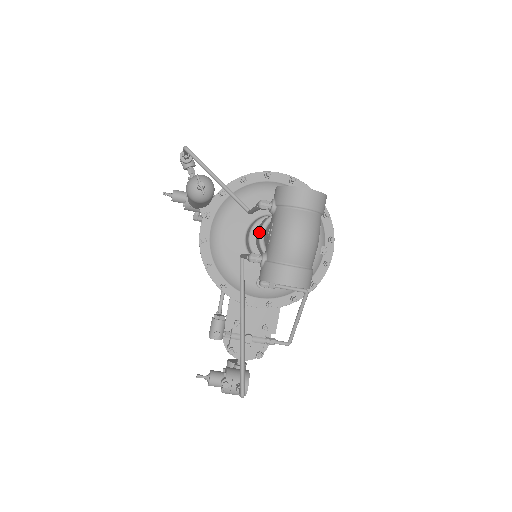
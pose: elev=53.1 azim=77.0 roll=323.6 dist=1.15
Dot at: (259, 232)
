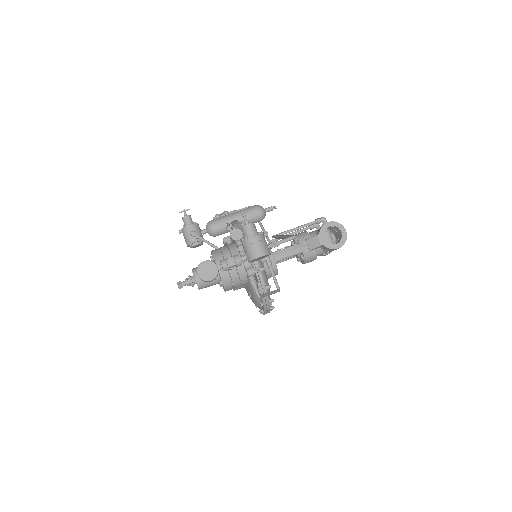
Dot at: occluded
